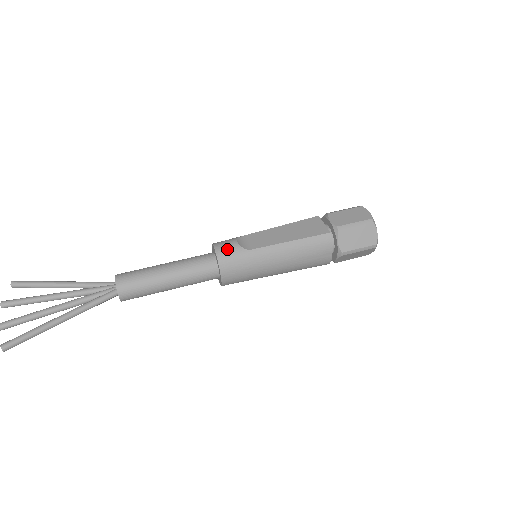
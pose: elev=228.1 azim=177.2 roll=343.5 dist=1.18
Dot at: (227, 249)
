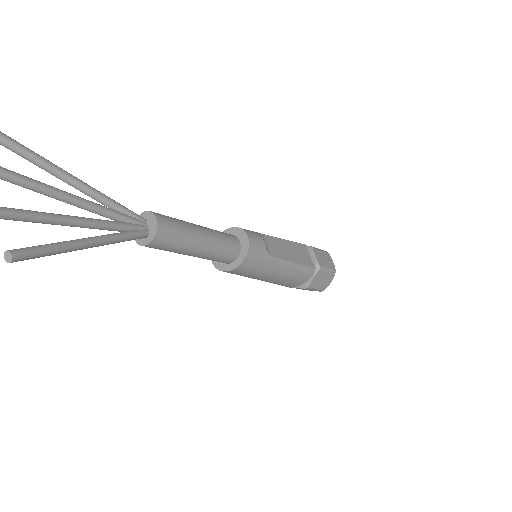
Dot at: (257, 245)
